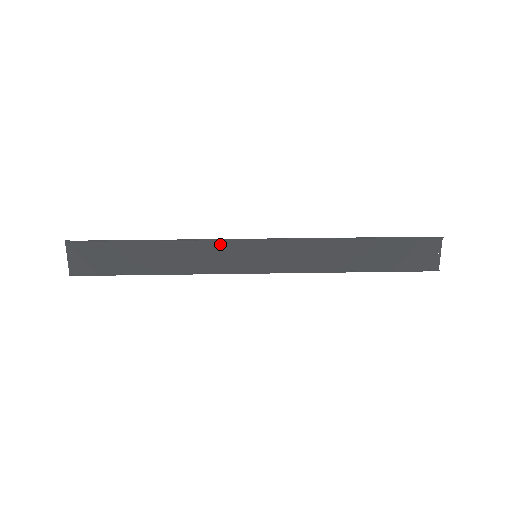
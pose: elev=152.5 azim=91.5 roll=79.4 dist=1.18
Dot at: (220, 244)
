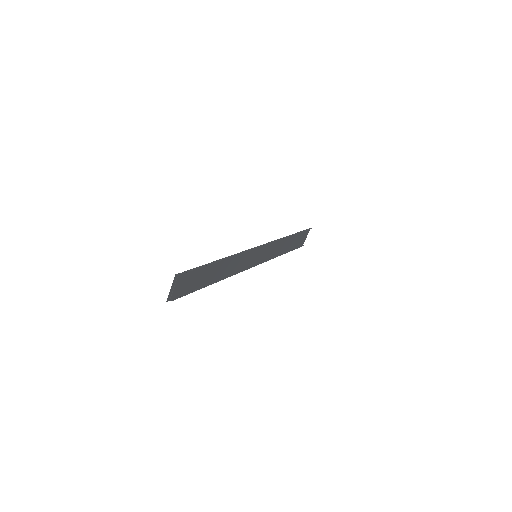
Dot at: (246, 253)
